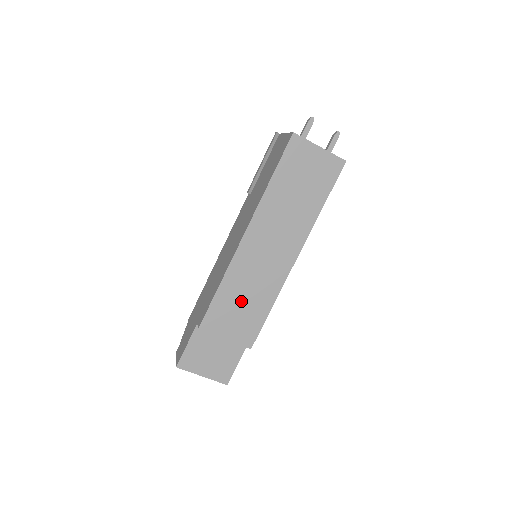
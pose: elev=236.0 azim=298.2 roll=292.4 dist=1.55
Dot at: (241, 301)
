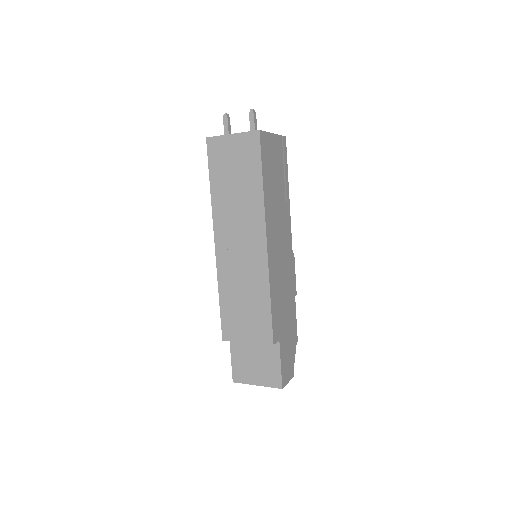
Dot at: (242, 302)
